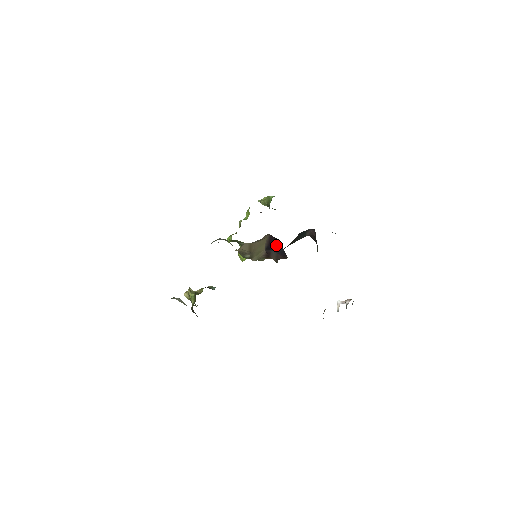
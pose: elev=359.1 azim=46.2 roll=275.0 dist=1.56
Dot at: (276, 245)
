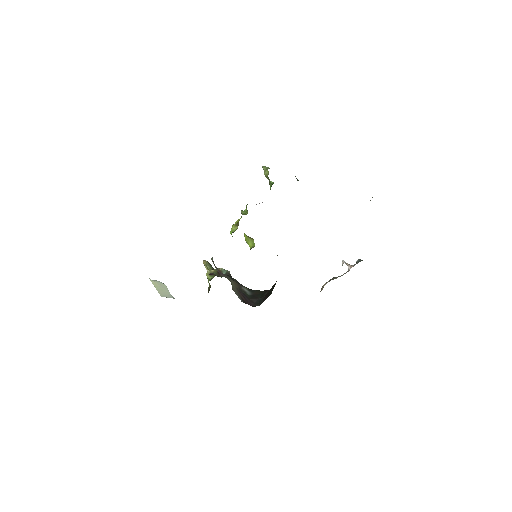
Dot at: occluded
